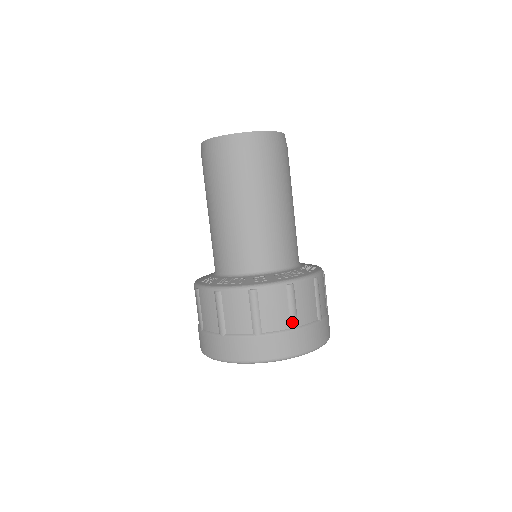
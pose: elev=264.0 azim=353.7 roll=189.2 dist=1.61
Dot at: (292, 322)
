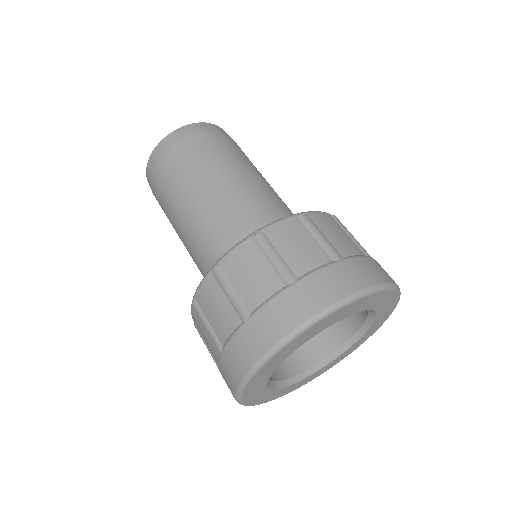
Dot at: occluded
